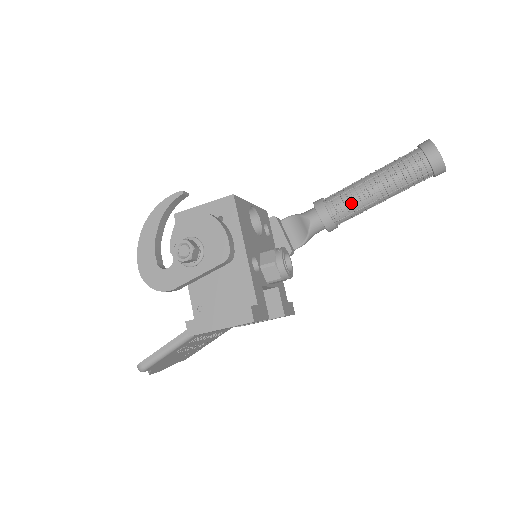
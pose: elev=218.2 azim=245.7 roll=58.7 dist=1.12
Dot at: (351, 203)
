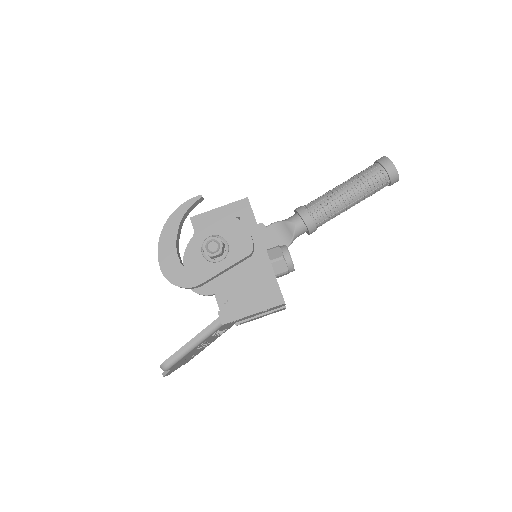
Dot at: (329, 208)
